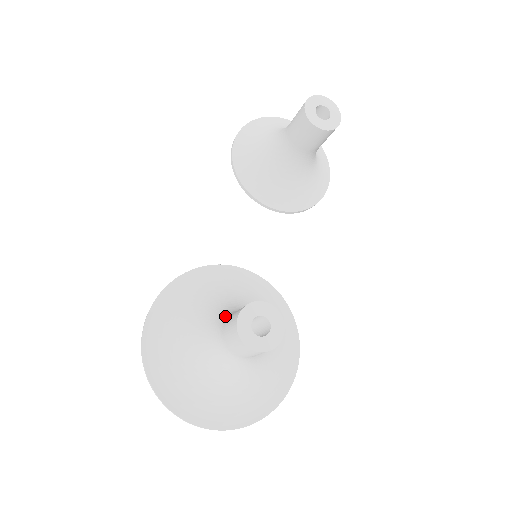
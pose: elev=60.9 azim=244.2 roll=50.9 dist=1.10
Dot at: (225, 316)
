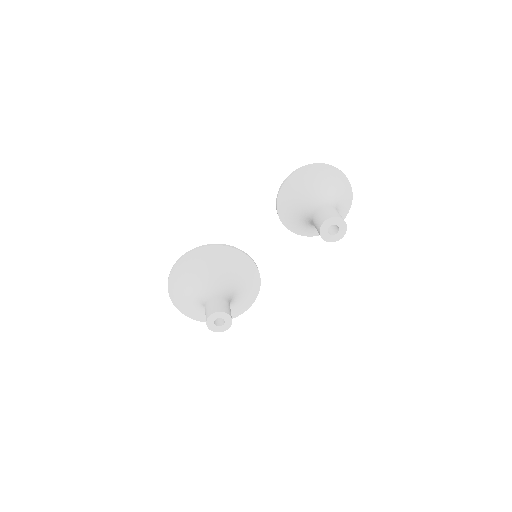
Dot at: (214, 291)
